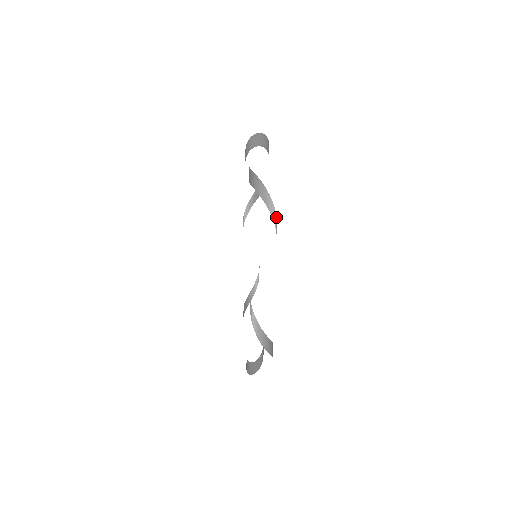
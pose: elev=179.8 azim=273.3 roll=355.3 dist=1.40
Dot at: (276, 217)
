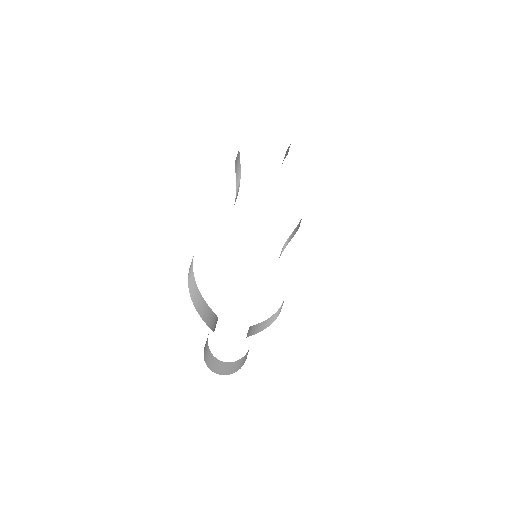
Dot at: occluded
